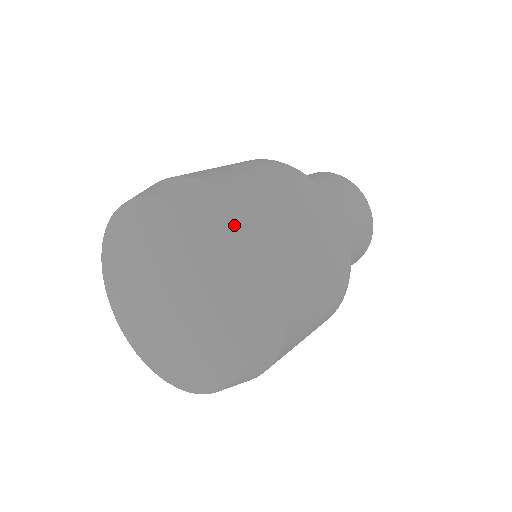
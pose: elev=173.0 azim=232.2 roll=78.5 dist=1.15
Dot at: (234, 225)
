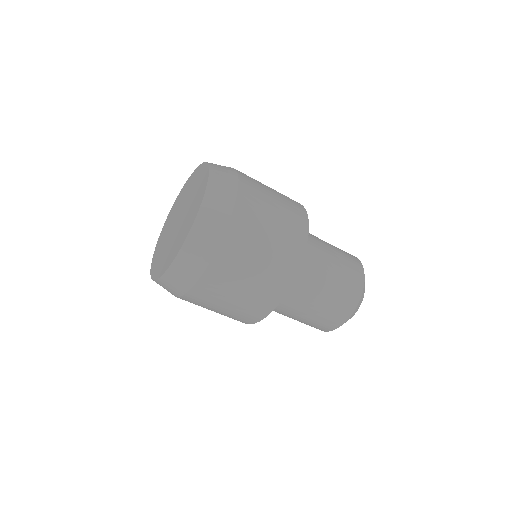
Dot at: (223, 192)
